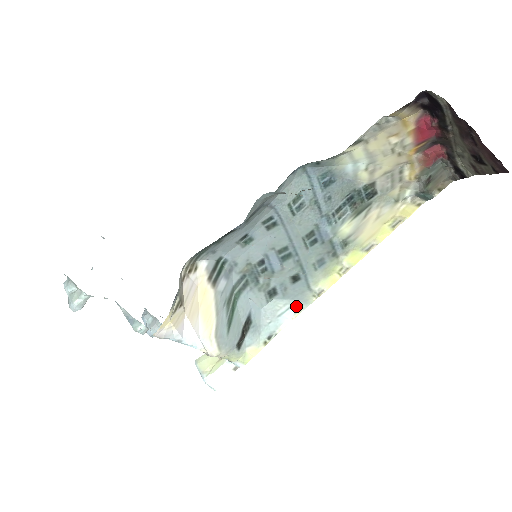
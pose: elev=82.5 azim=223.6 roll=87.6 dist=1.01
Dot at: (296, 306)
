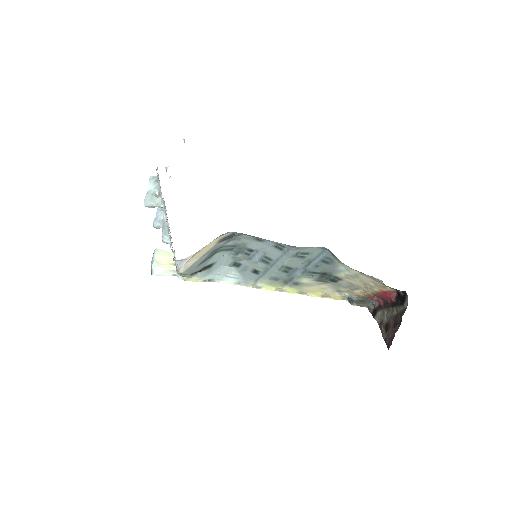
Dot at: (240, 280)
